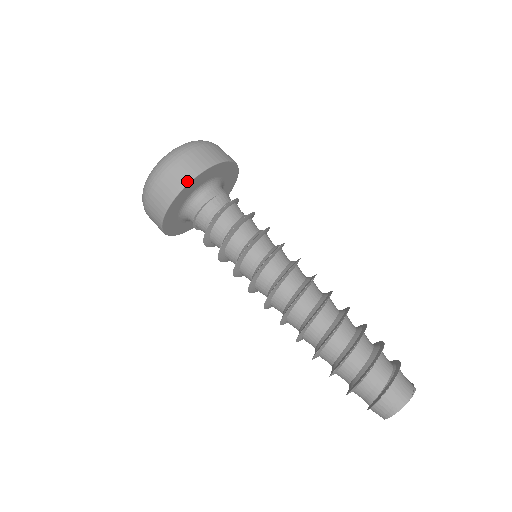
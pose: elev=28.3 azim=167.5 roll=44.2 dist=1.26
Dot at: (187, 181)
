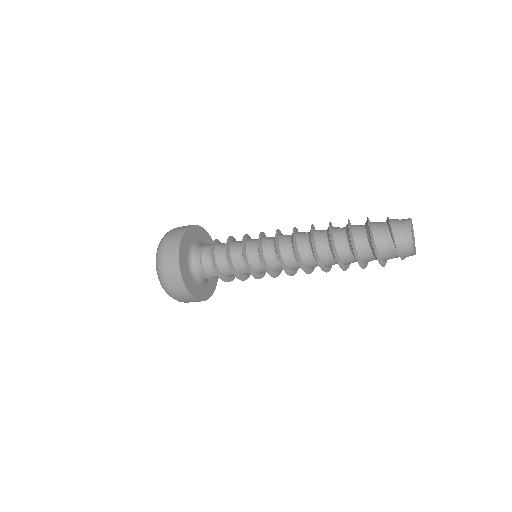
Dot at: (177, 246)
